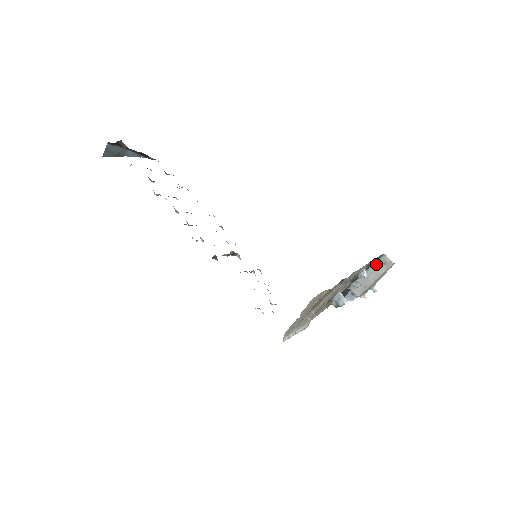
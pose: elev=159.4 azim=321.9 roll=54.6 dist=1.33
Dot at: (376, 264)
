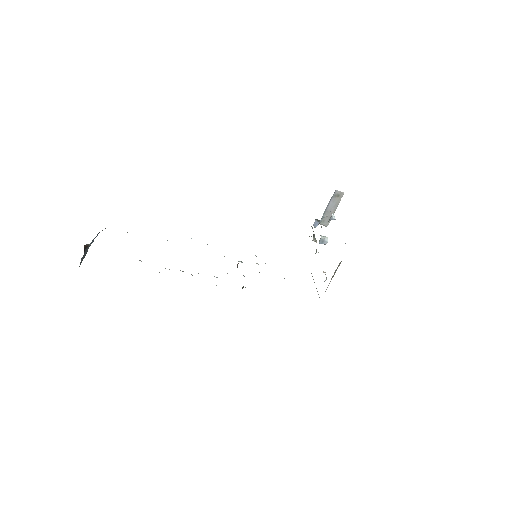
Dot at: (332, 199)
